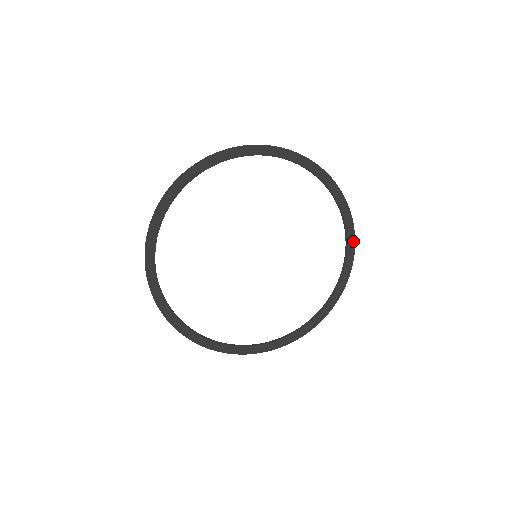
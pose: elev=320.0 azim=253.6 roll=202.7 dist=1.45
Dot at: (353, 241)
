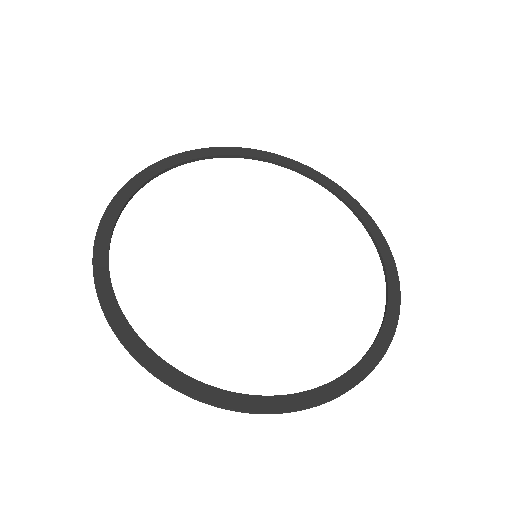
Dot at: (384, 242)
